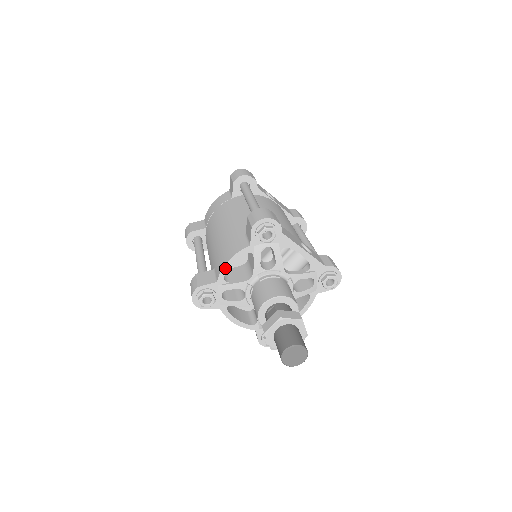
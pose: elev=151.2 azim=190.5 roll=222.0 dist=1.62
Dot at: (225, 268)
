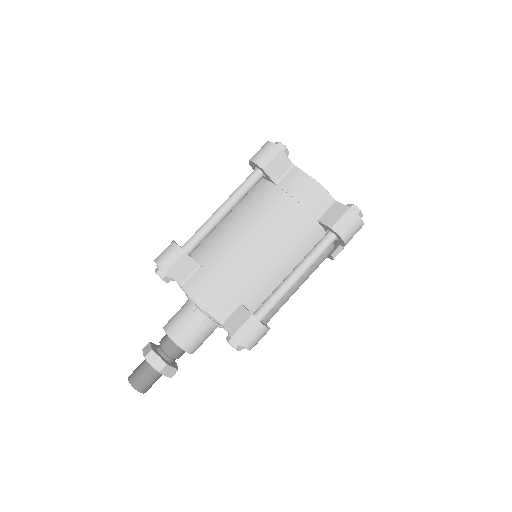
Dot at: (194, 298)
